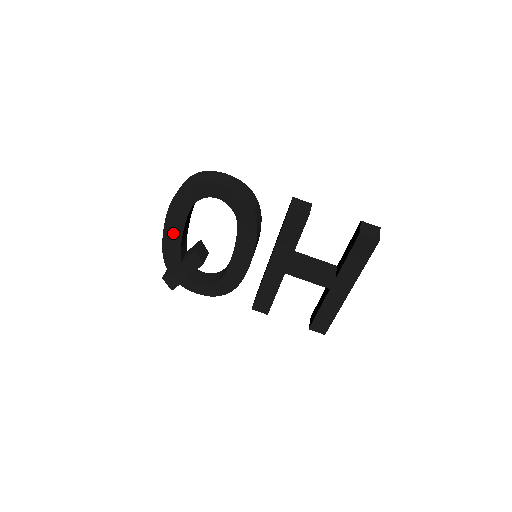
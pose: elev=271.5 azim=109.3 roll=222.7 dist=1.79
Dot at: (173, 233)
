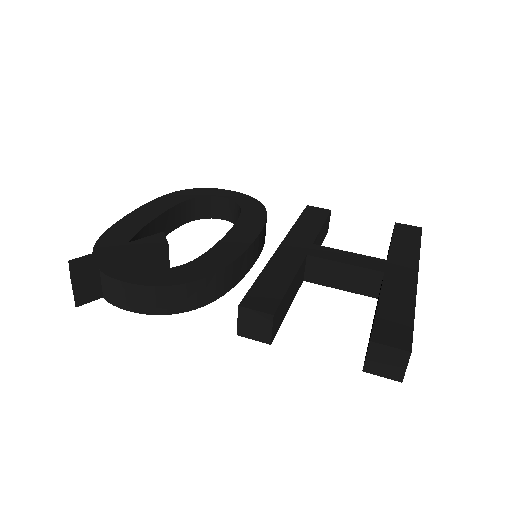
Dot at: (141, 217)
